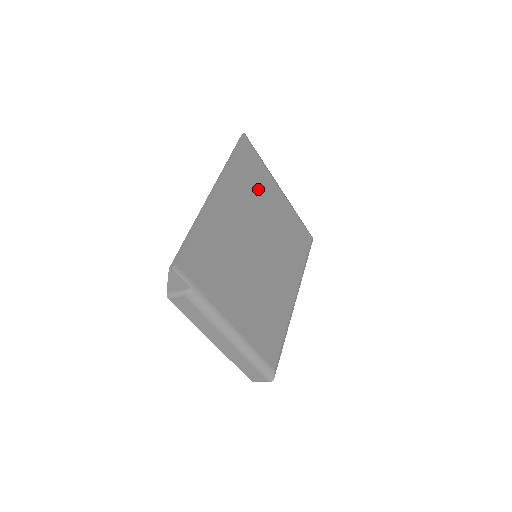
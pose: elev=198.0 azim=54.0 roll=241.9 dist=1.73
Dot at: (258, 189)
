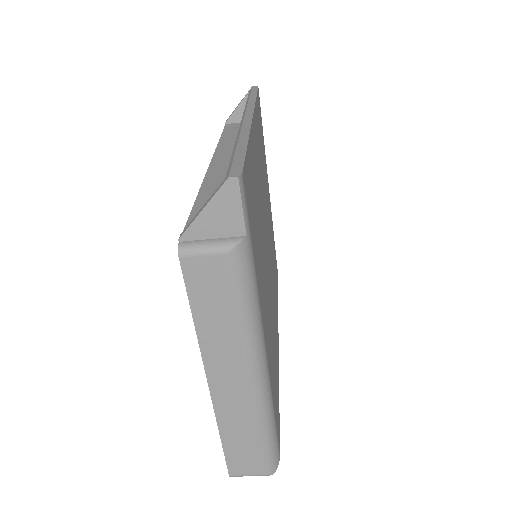
Dot at: (264, 165)
